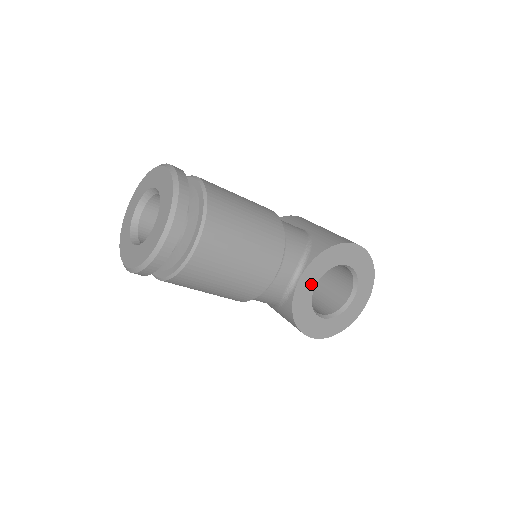
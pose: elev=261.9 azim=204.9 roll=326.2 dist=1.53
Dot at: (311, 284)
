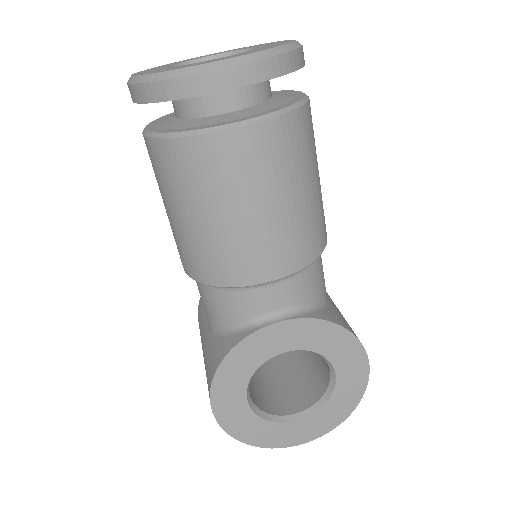
Dot at: (283, 344)
